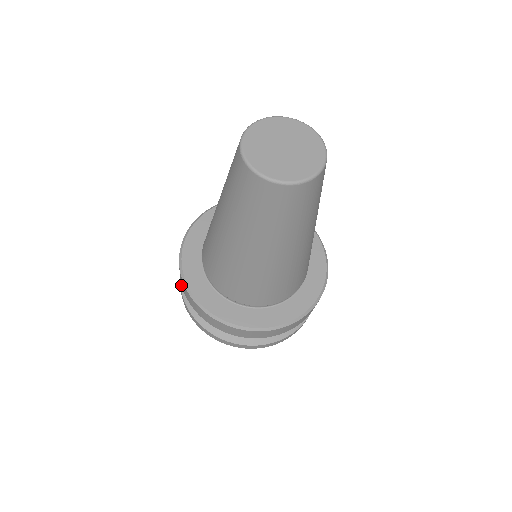
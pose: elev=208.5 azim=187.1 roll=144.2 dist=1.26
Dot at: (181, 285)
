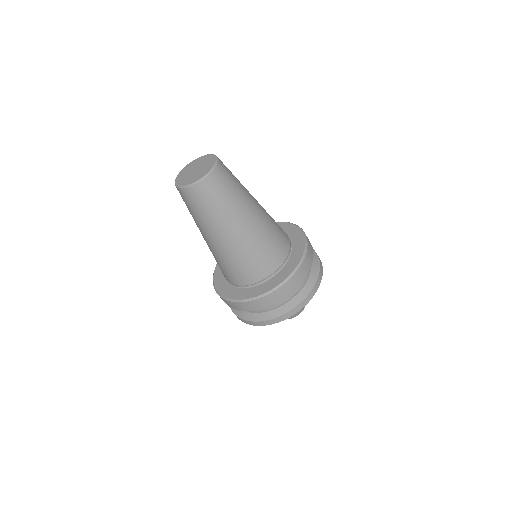
Dot at: occluded
